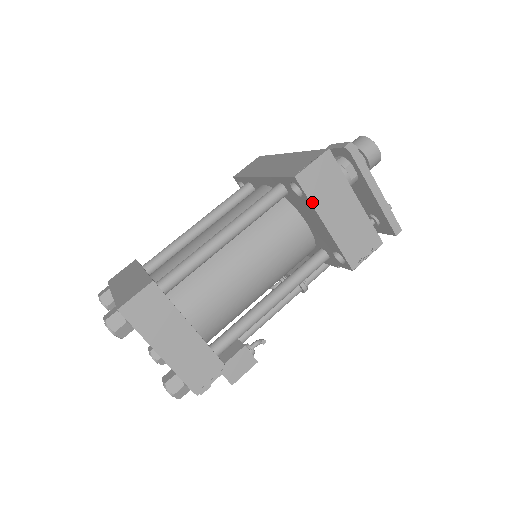
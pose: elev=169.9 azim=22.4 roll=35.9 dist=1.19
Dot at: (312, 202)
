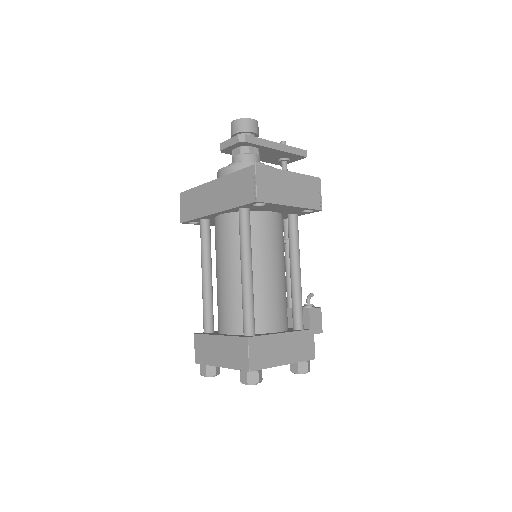
Dot at: (276, 203)
